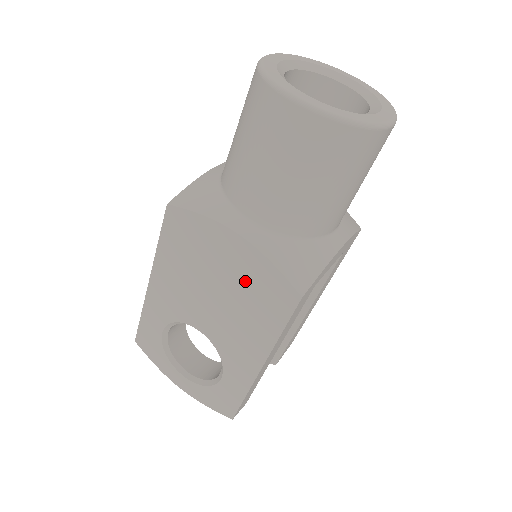
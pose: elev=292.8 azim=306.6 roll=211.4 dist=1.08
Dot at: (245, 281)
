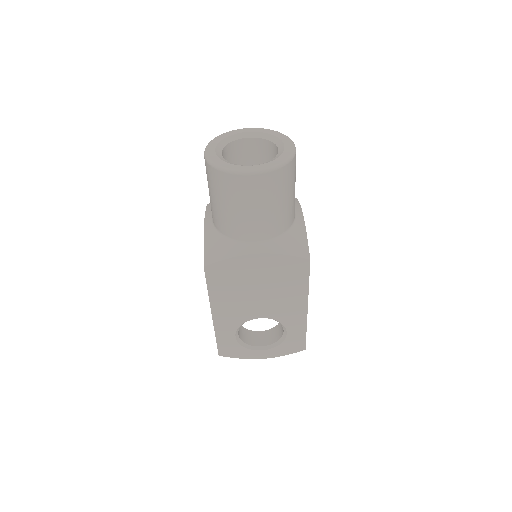
Dot at: (274, 274)
